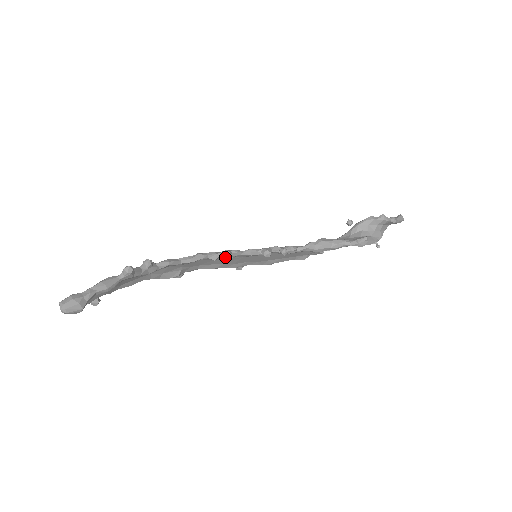
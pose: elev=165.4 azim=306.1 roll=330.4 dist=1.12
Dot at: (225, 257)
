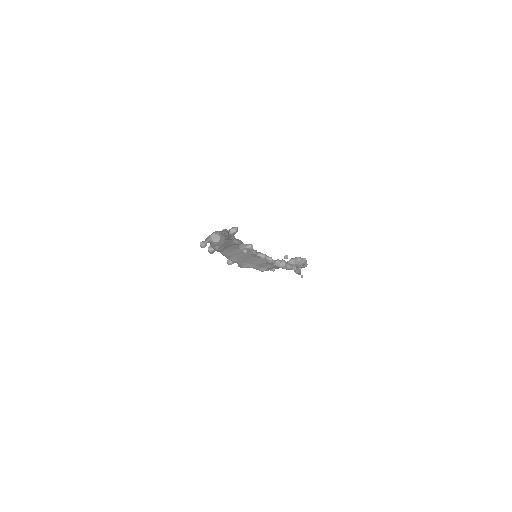
Dot at: (245, 249)
